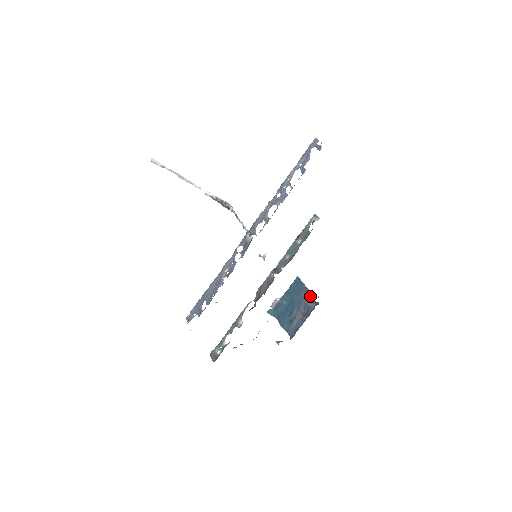
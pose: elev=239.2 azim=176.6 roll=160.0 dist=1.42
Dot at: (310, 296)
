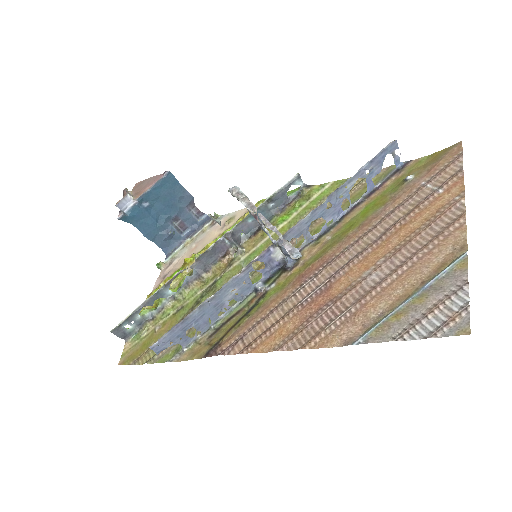
Dot at: (193, 204)
